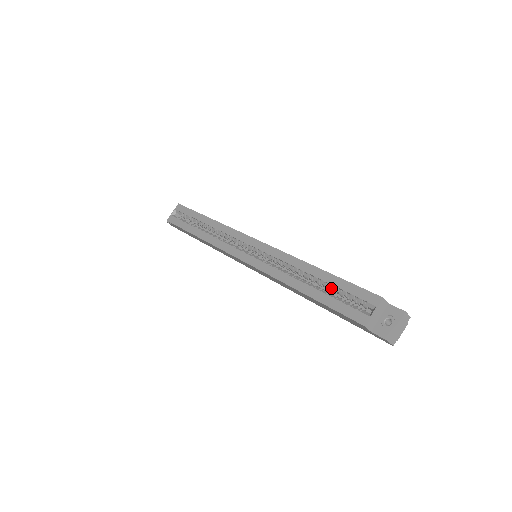
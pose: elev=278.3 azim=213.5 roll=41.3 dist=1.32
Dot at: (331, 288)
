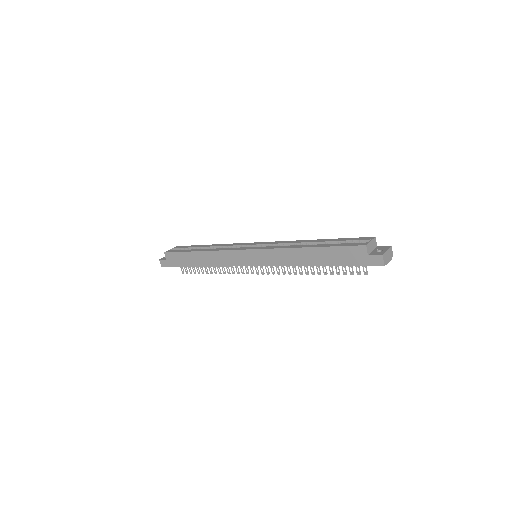
Dot at: occluded
